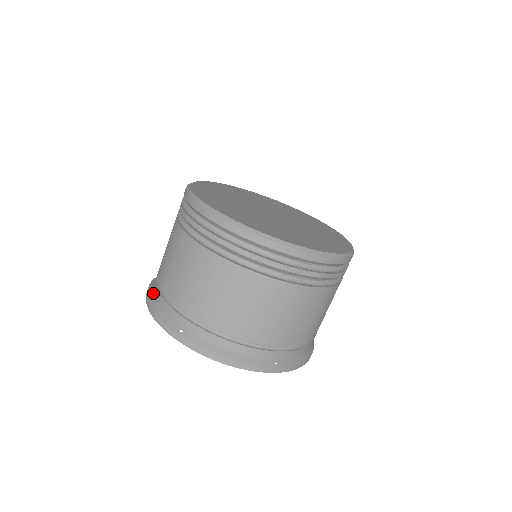
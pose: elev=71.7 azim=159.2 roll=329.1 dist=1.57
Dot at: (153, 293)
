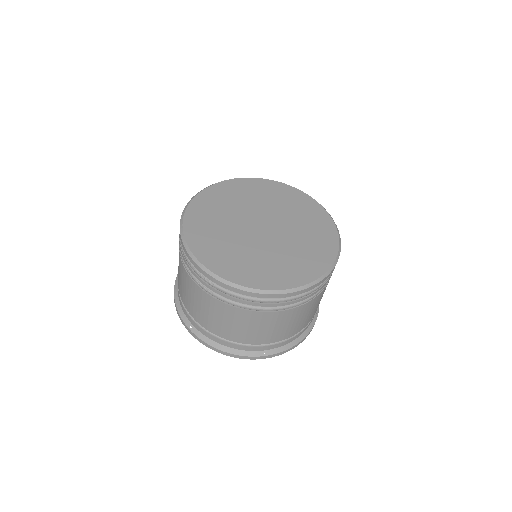
Dot at: (212, 341)
